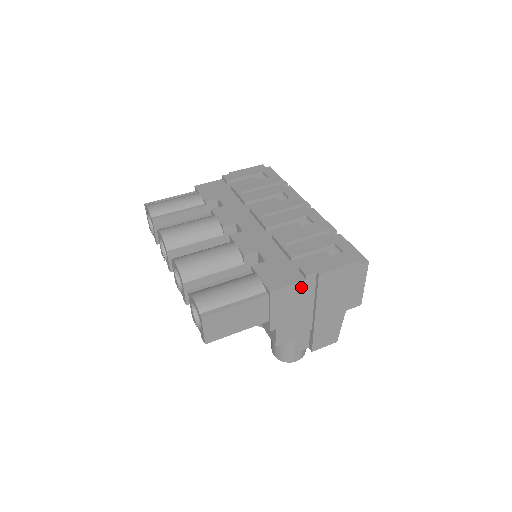
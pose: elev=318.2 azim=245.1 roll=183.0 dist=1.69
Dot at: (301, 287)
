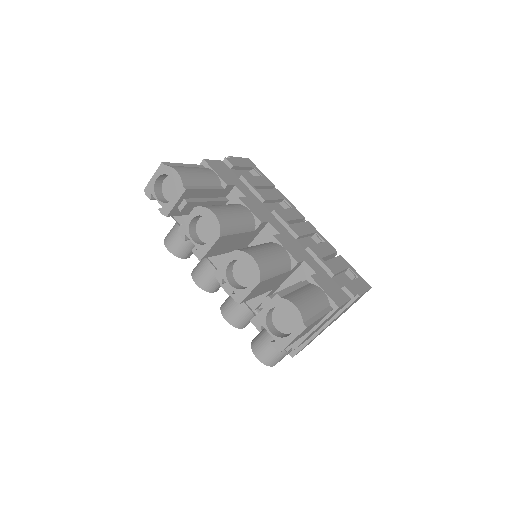
Dot at: occluded
